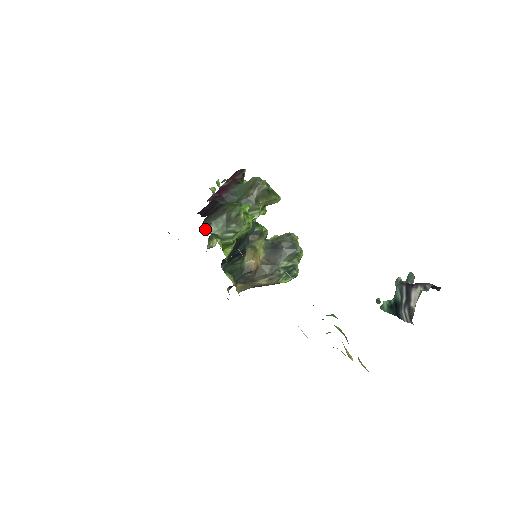
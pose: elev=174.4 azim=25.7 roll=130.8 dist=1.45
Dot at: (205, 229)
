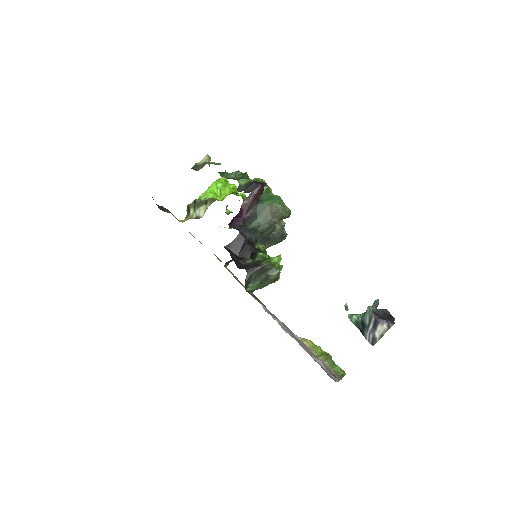
Dot at: (246, 289)
